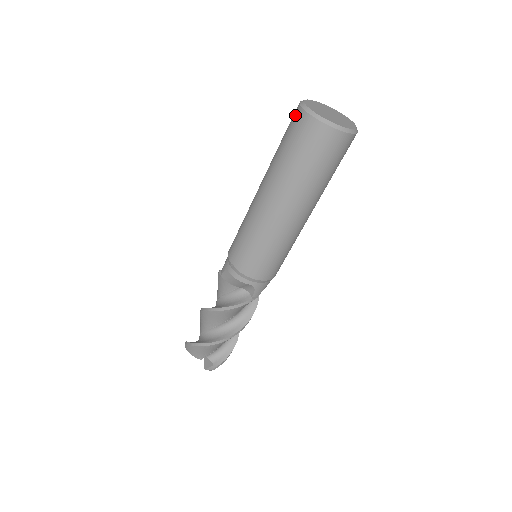
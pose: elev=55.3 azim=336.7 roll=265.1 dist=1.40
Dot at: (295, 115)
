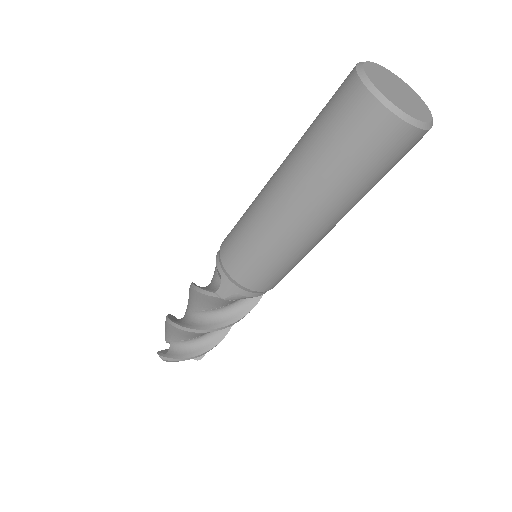
Dot at: (375, 122)
